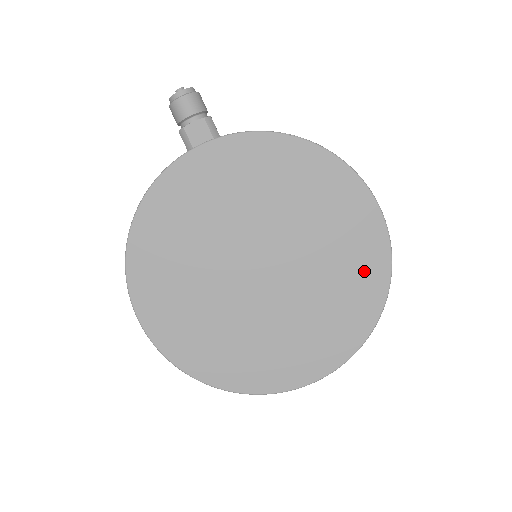
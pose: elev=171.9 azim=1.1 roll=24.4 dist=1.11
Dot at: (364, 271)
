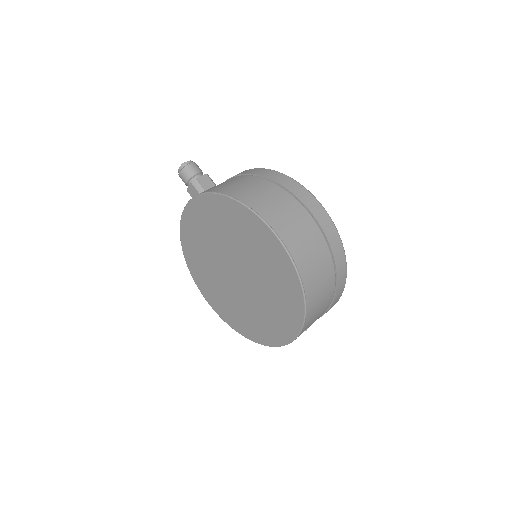
Dot at: (283, 275)
